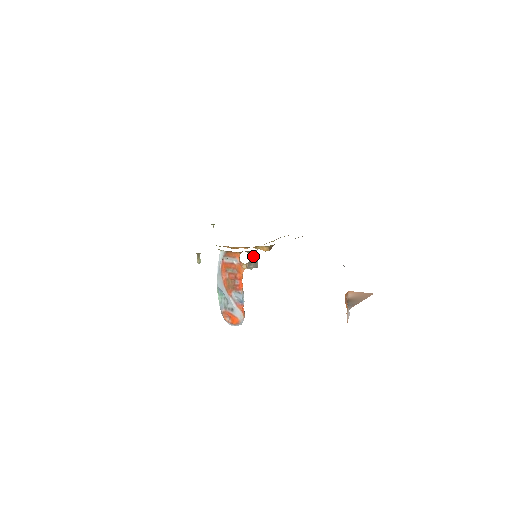
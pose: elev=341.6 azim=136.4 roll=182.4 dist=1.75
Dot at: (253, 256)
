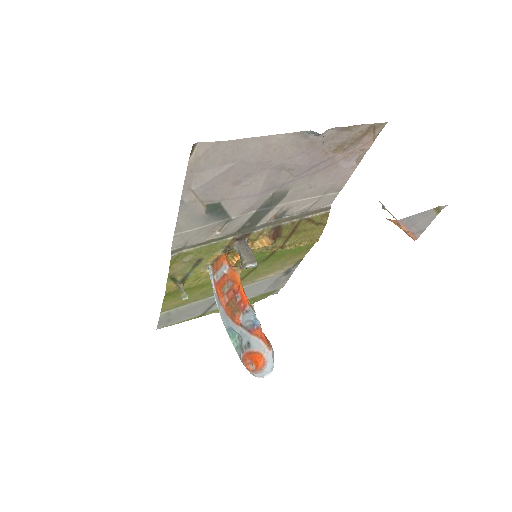
Dot at: (241, 247)
